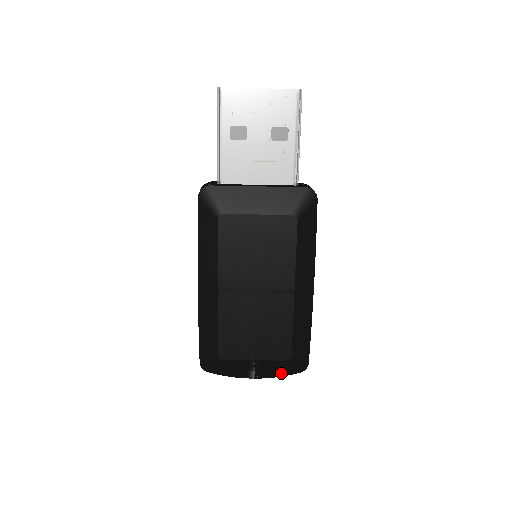
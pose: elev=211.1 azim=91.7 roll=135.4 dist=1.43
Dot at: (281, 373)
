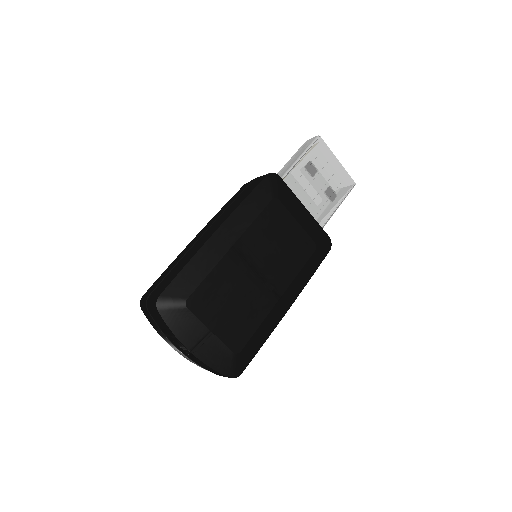
Dot at: (216, 364)
